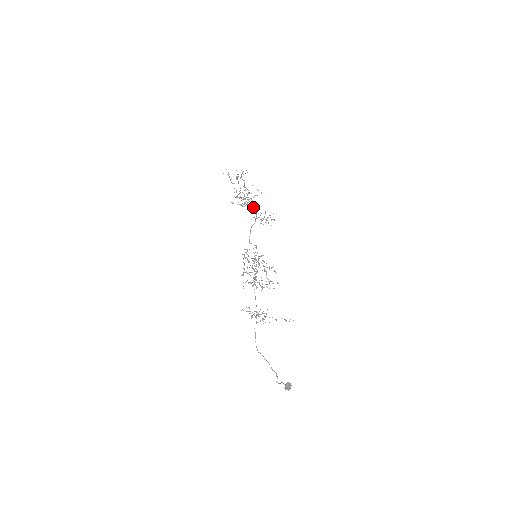
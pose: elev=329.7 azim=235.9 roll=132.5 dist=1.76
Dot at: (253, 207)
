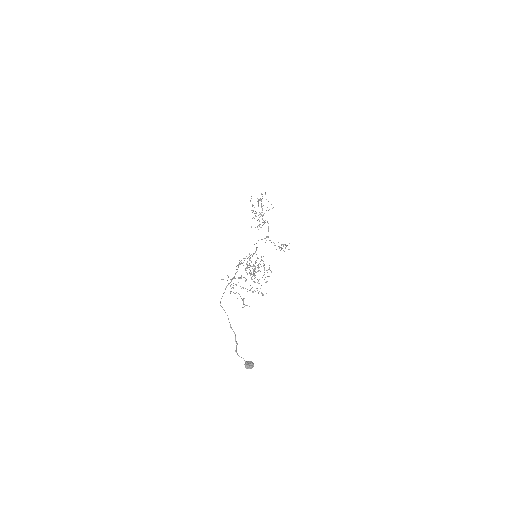
Dot at: (265, 222)
